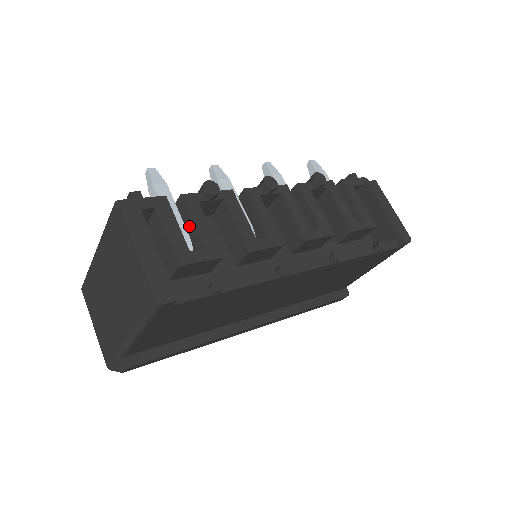
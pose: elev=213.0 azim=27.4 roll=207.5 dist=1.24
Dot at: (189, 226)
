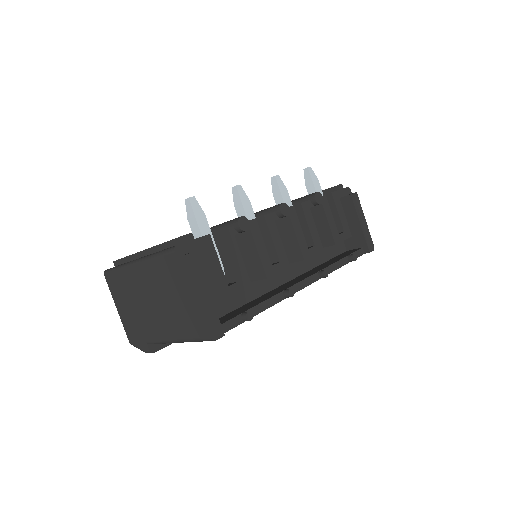
Dot at: (224, 258)
